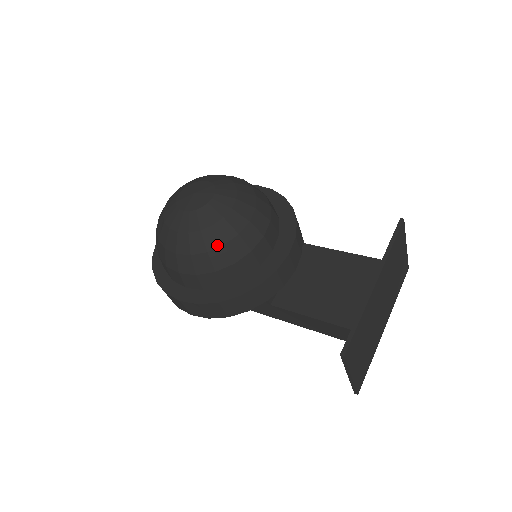
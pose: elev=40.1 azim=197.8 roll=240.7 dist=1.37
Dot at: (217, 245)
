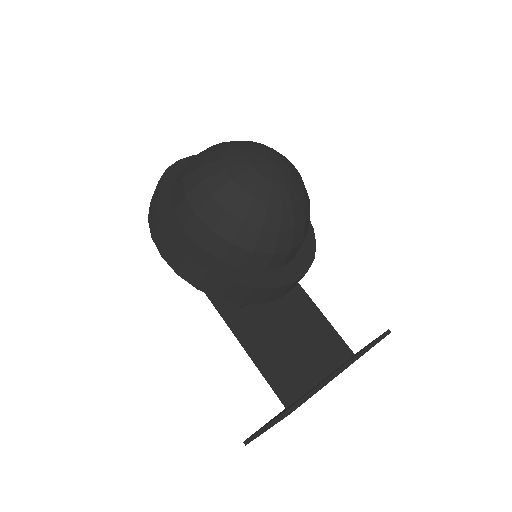
Dot at: (257, 224)
